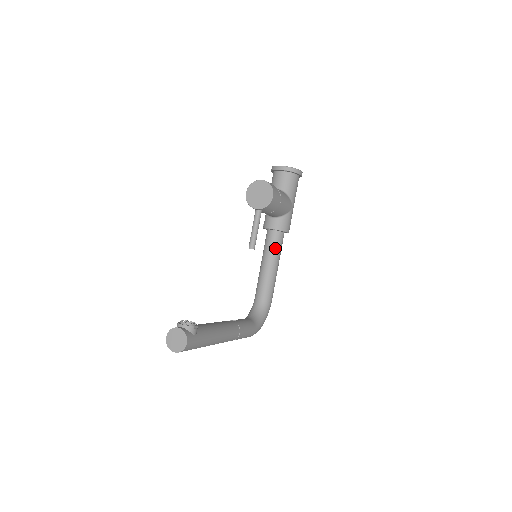
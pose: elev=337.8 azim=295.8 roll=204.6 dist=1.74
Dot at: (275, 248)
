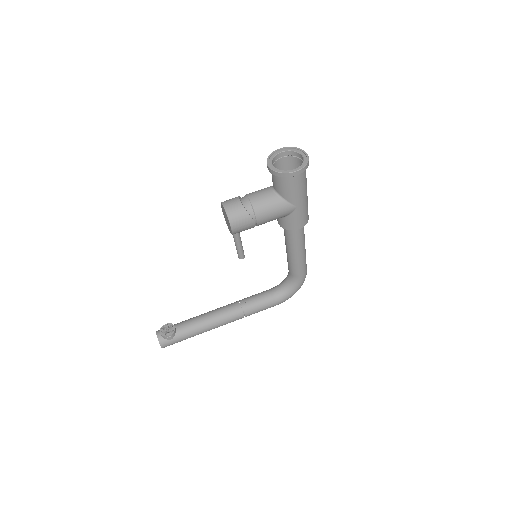
Dot at: (289, 240)
